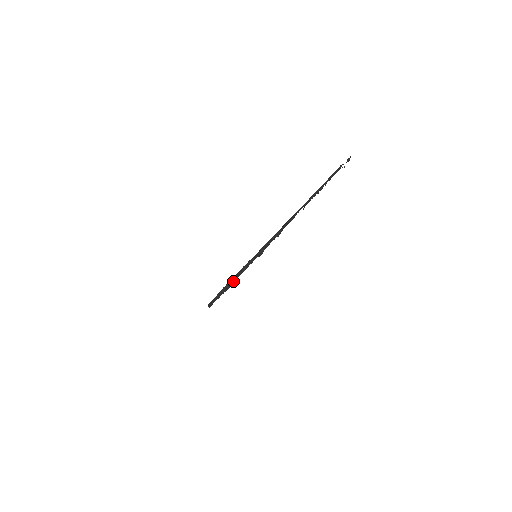
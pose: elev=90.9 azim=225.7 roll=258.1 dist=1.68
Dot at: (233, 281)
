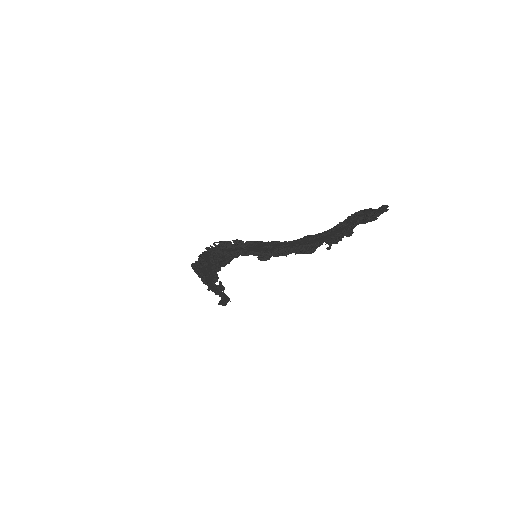
Dot at: (225, 264)
